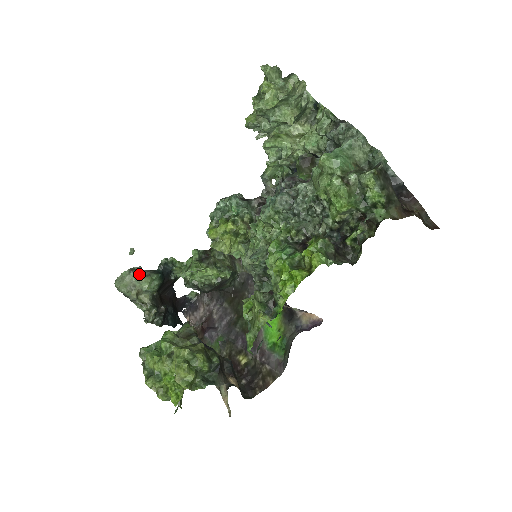
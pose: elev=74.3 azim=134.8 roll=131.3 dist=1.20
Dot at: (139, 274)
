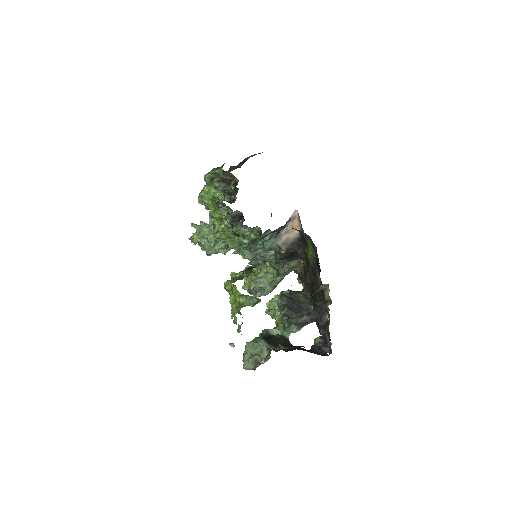
Dot at: (245, 346)
